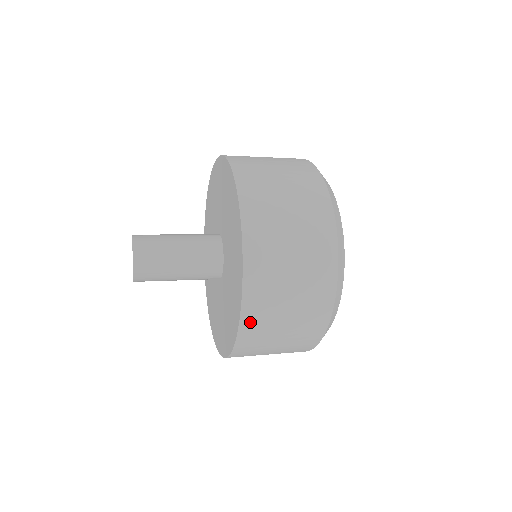
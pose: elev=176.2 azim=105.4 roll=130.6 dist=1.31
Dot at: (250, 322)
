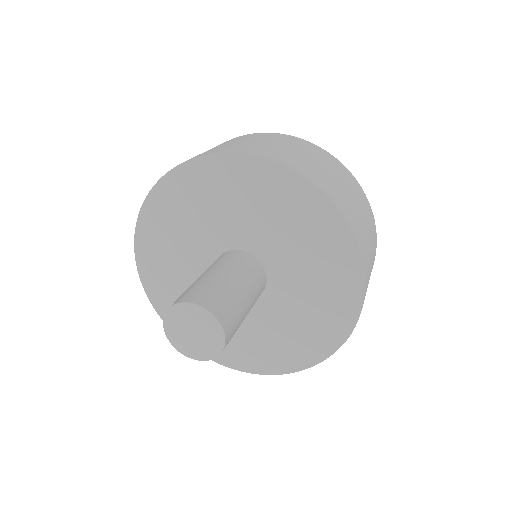
Dot at: occluded
